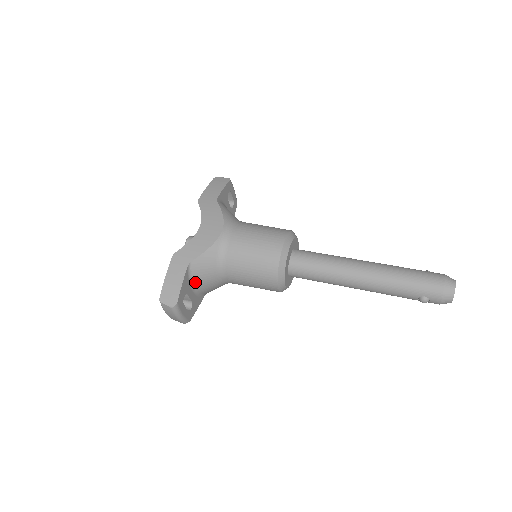
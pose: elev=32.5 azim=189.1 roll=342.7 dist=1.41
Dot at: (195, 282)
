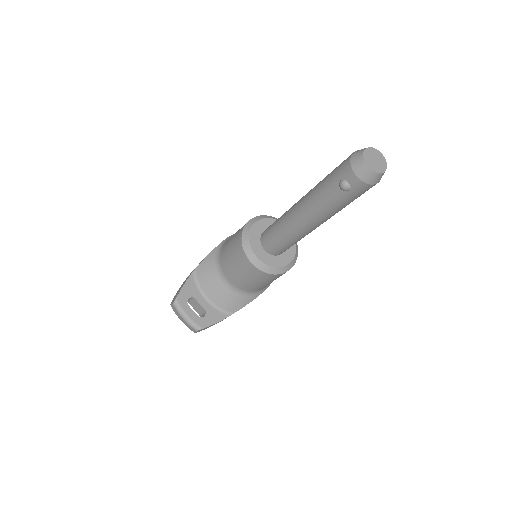
Dot at: (204, 289)
